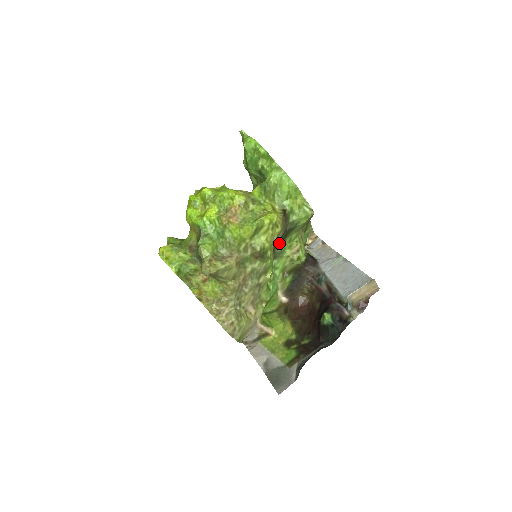
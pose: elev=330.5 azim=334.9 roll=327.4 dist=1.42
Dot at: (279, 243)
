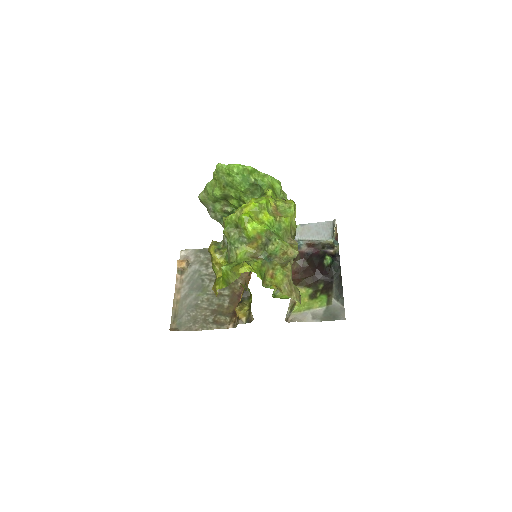
Dot at: occluded
